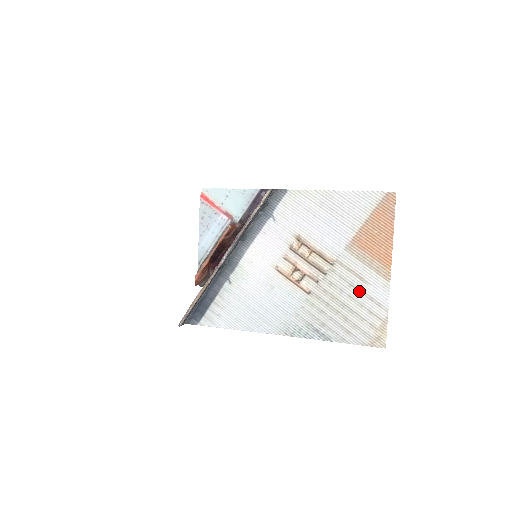
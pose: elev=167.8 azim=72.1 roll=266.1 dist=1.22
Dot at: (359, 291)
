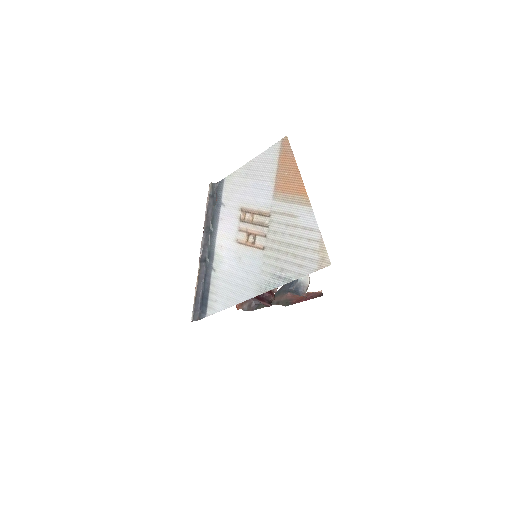
Dot at: (294, 227)
